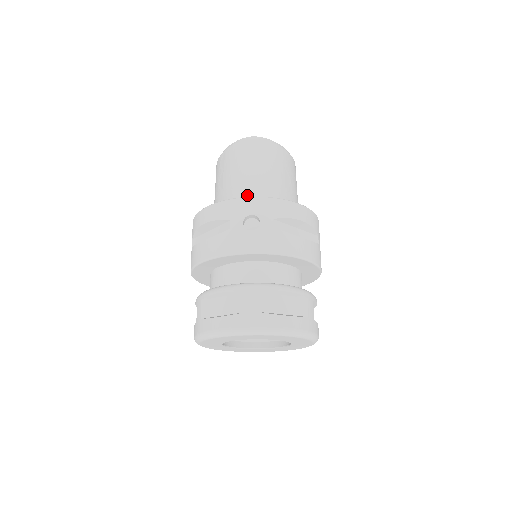
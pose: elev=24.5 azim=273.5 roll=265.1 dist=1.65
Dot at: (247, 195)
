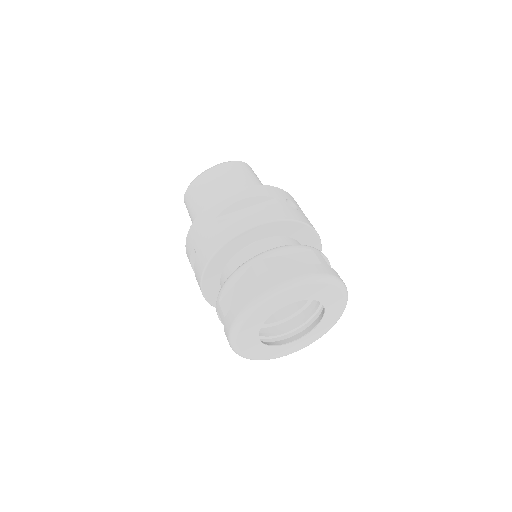
Dot at: occluded
